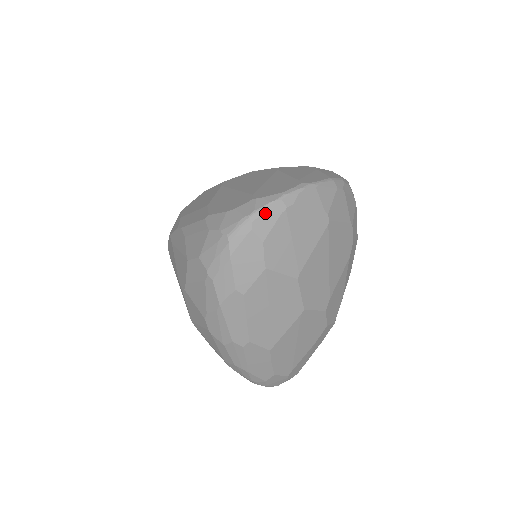
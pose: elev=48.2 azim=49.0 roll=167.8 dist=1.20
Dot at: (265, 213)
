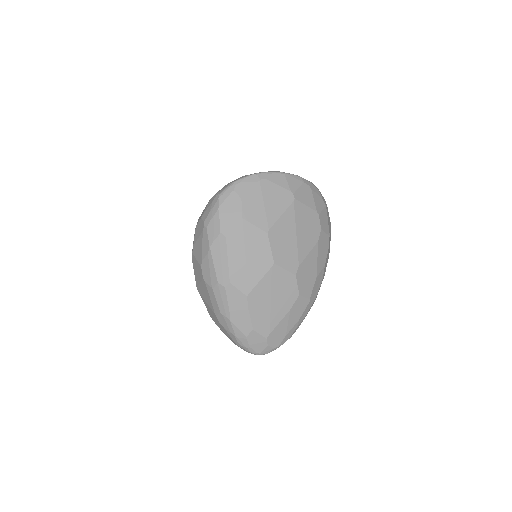
Dot at: (245, 181)
